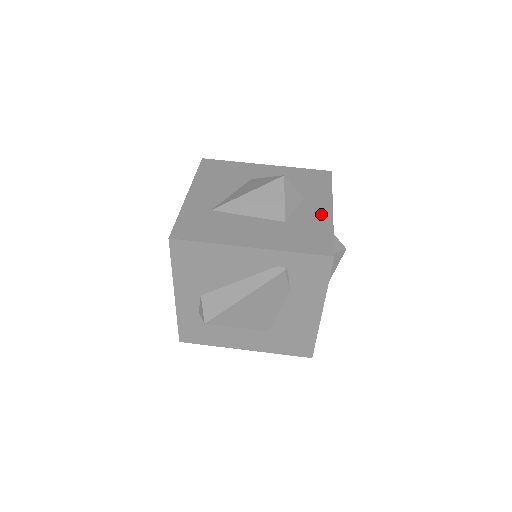
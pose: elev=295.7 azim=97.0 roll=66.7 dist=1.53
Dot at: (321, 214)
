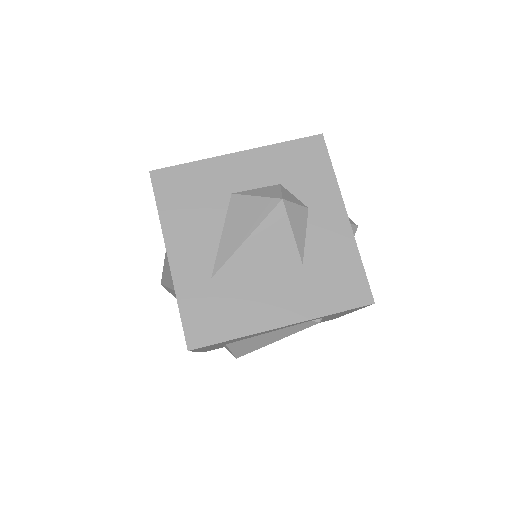
Dot at: (338, 232)
